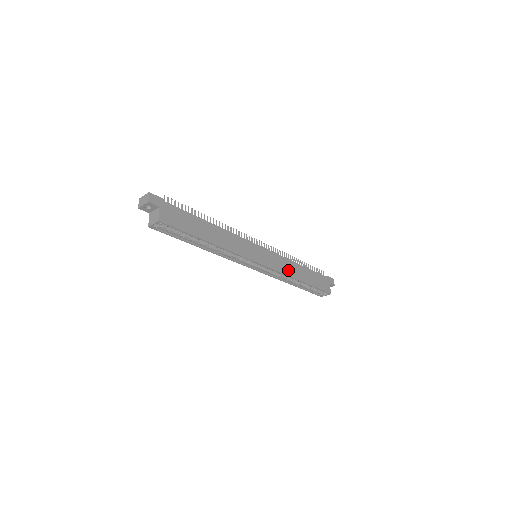
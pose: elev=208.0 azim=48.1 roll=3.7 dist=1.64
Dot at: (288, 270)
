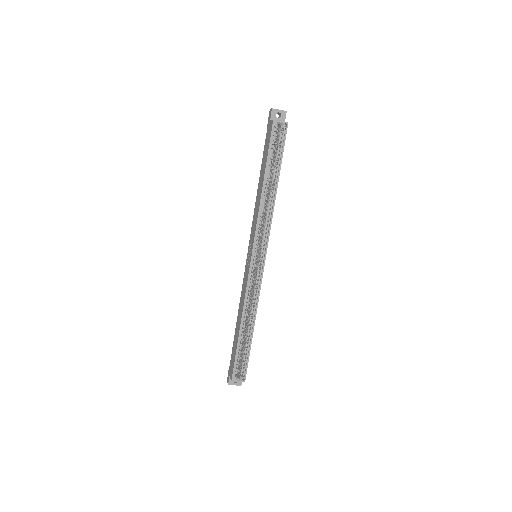
Dot at: occluded
